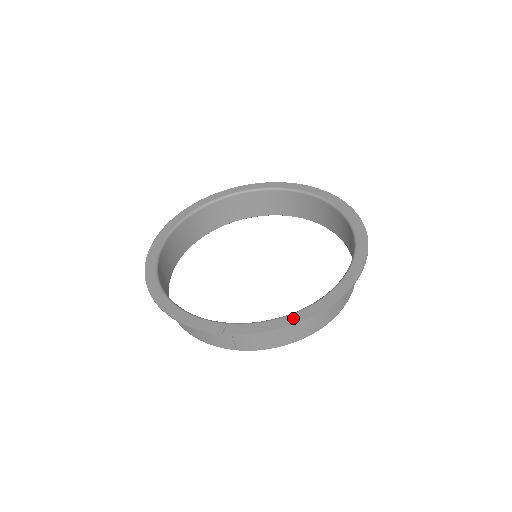
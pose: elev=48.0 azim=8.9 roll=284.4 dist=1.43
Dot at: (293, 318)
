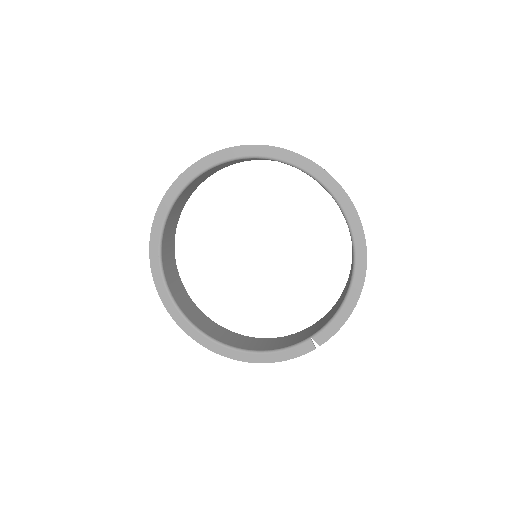
Dot at: (350, 302)
